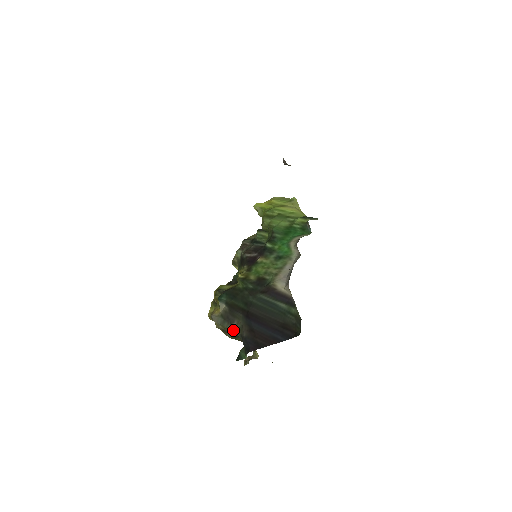
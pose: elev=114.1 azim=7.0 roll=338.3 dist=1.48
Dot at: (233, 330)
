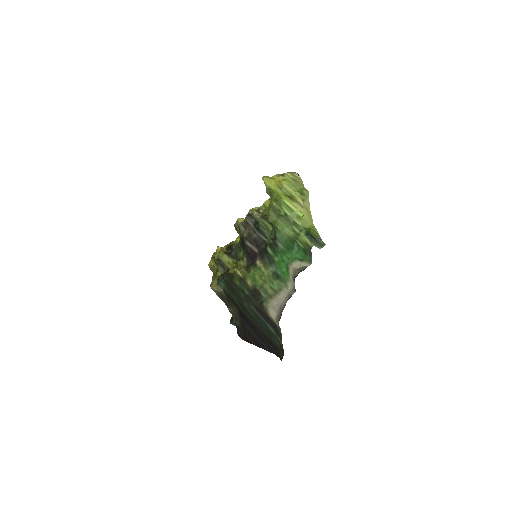
Dot at: occluded
